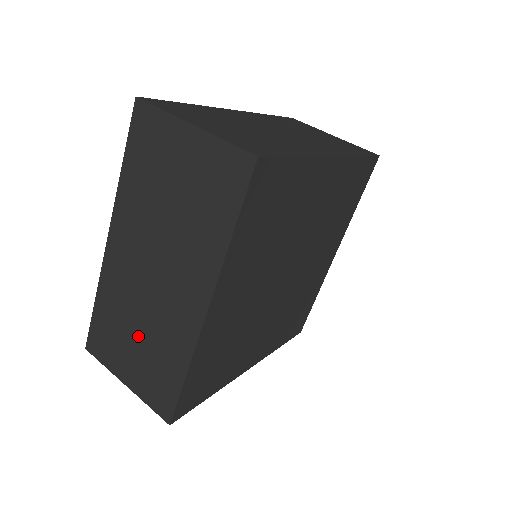
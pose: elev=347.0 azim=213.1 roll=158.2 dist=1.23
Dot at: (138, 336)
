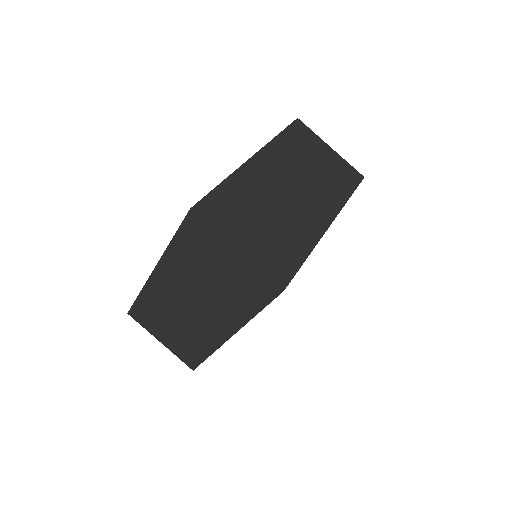
Dot at: (174, 326)
